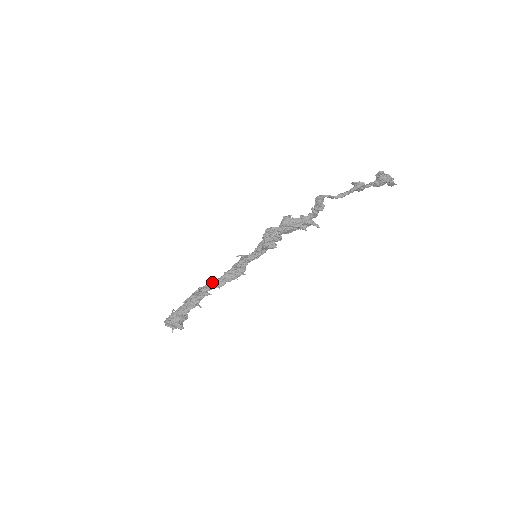
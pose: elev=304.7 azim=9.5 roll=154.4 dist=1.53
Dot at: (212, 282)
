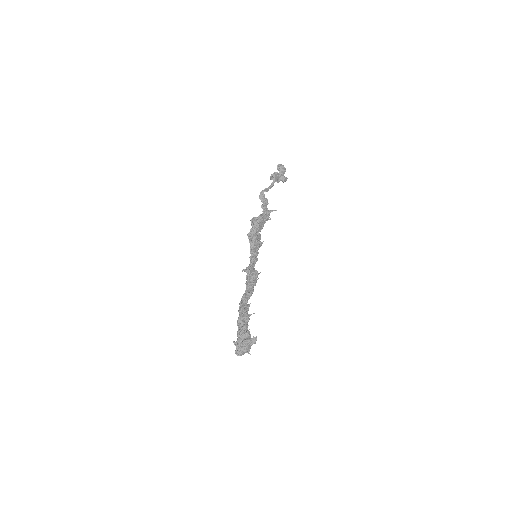
Dot at: (244, 294)
